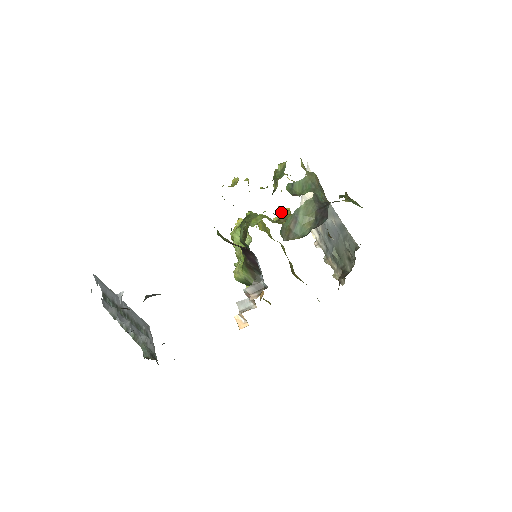
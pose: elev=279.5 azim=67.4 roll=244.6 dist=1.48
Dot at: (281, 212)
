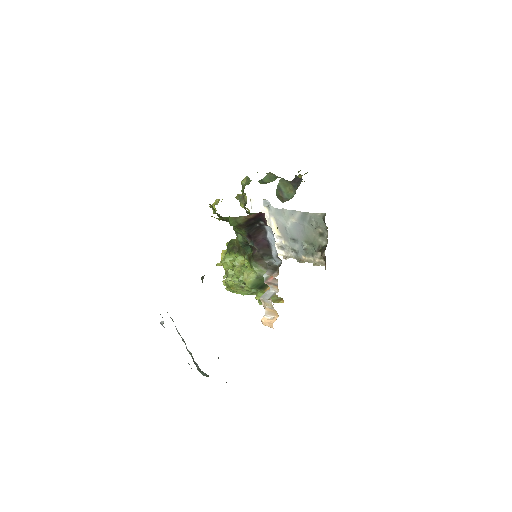
Dot at: occluded
